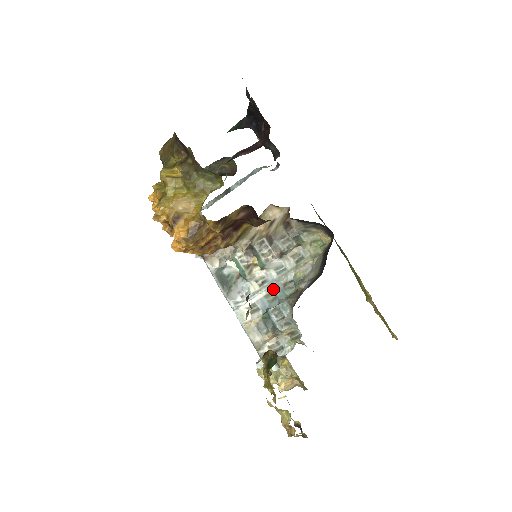
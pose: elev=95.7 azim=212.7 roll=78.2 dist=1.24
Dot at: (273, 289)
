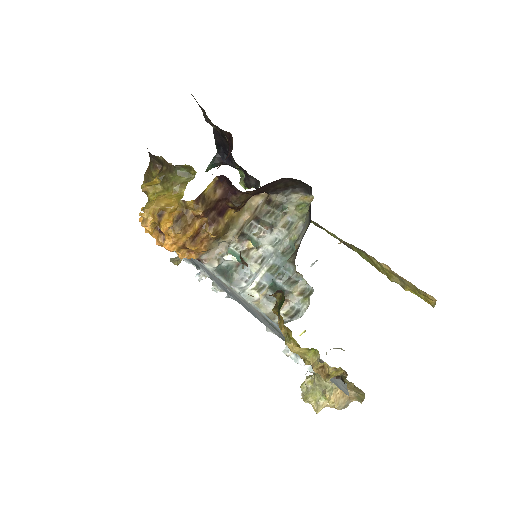
Dot at: (273, 261)
